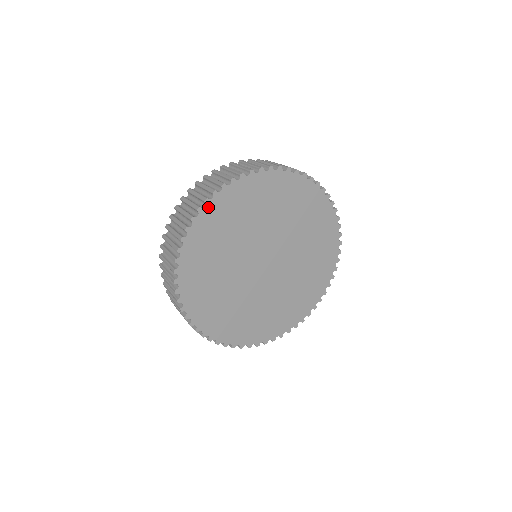
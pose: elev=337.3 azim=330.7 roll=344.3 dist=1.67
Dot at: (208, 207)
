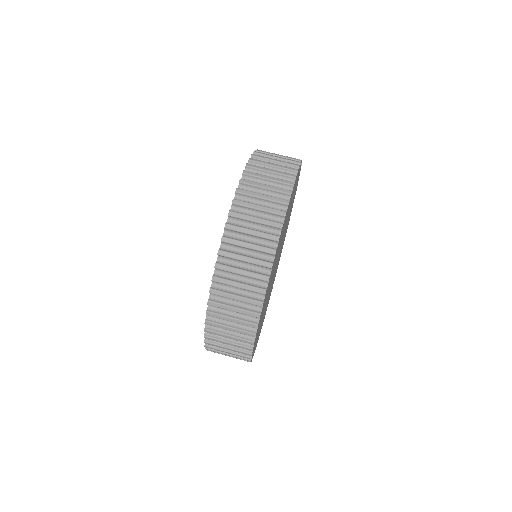
Dot at: occluded
